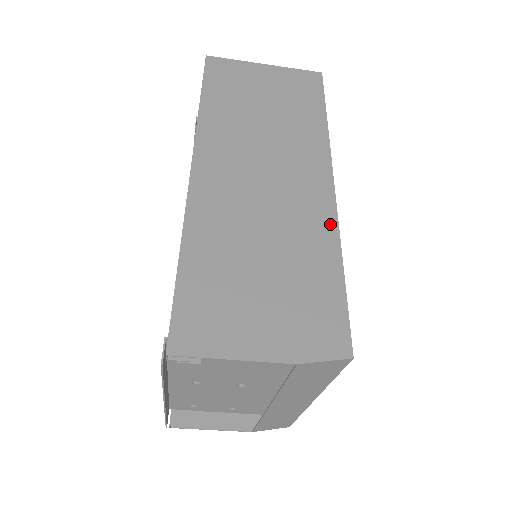
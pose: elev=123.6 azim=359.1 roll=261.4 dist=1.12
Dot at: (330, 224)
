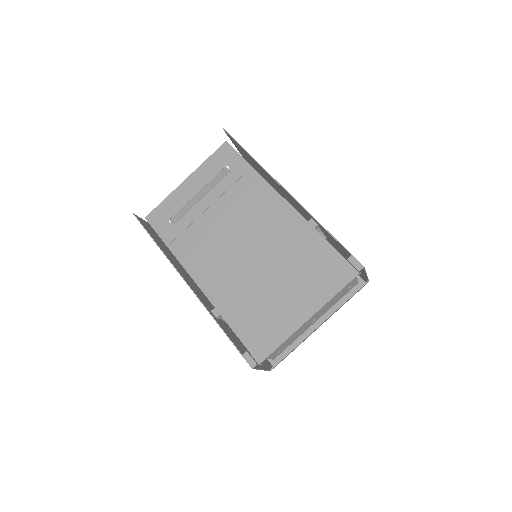
Dot at: occluded
